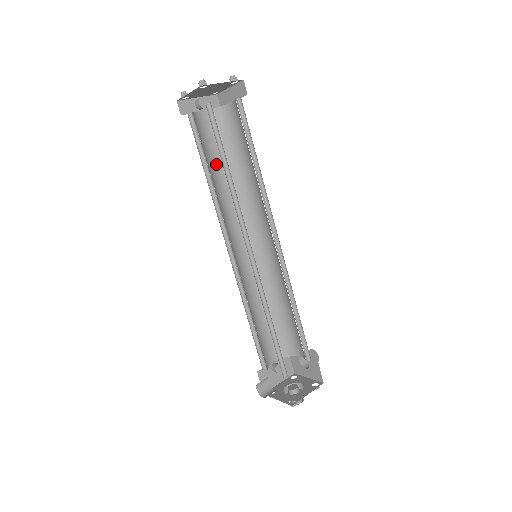
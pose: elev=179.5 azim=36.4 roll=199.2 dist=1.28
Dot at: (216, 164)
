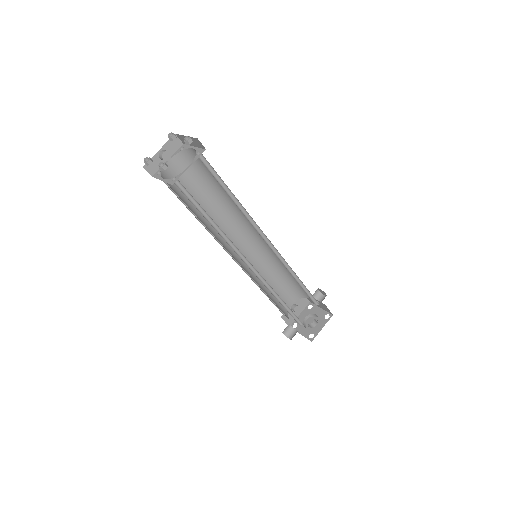
Dot at: (198, 197)
